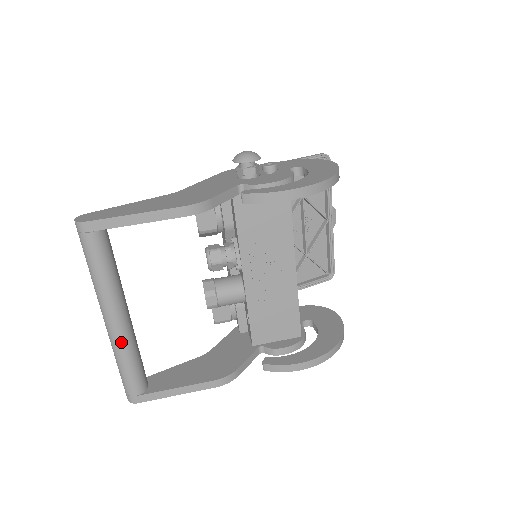
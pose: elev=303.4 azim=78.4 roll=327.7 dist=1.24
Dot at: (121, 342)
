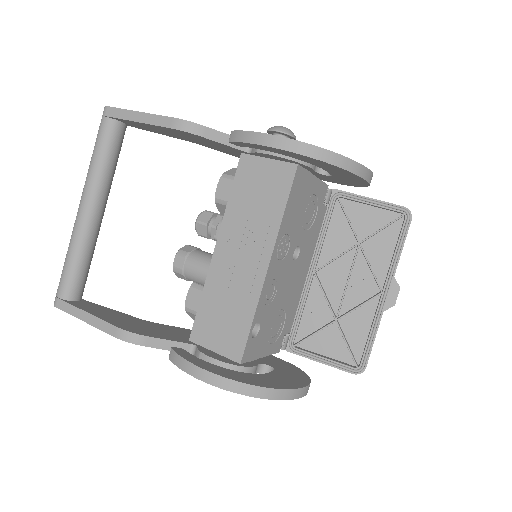
Dot at: (76, 232)
